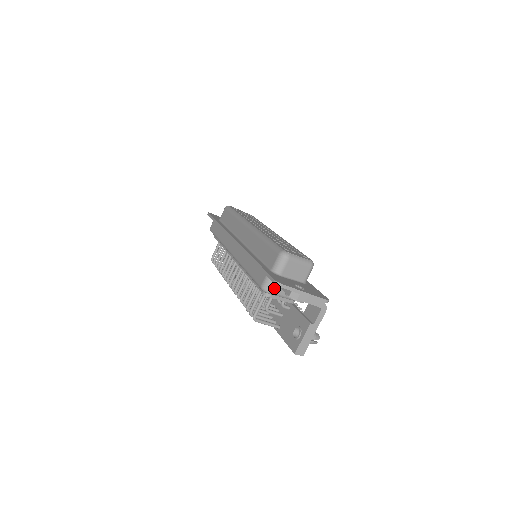
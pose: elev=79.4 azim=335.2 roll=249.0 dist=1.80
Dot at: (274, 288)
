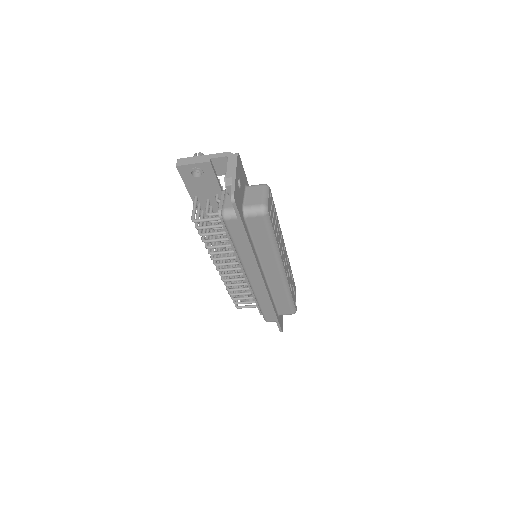
Dot at: occluded
